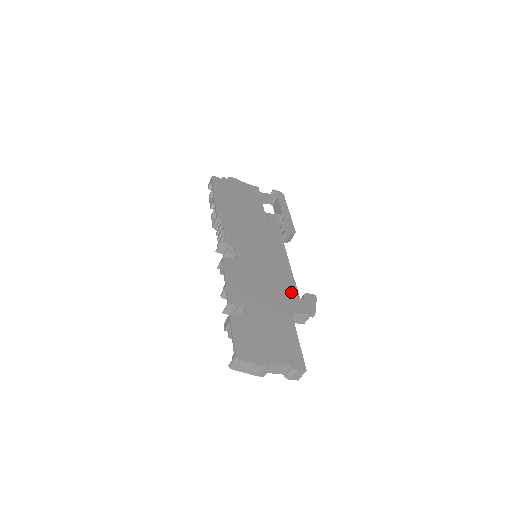
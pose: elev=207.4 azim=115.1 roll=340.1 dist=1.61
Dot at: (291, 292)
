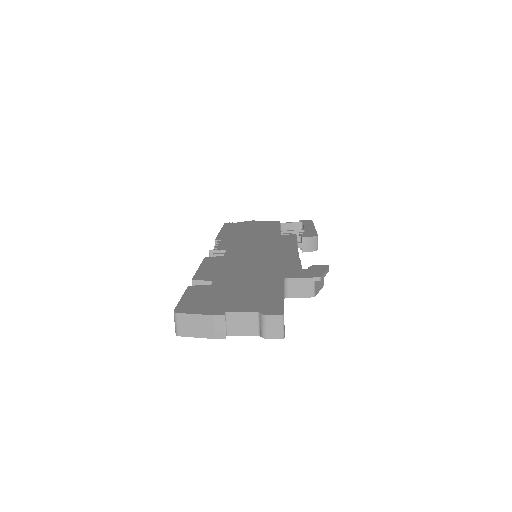
Dot at: (290, 267)
